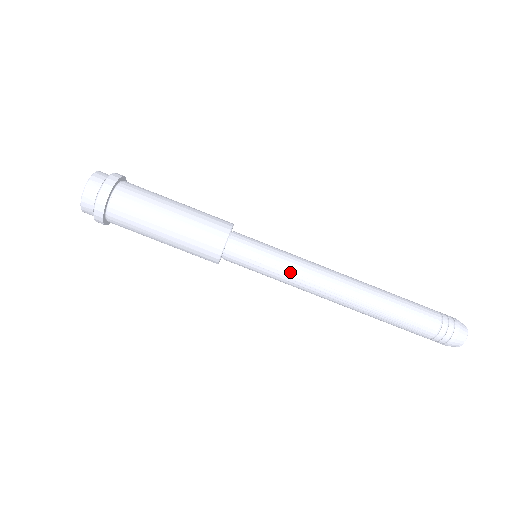
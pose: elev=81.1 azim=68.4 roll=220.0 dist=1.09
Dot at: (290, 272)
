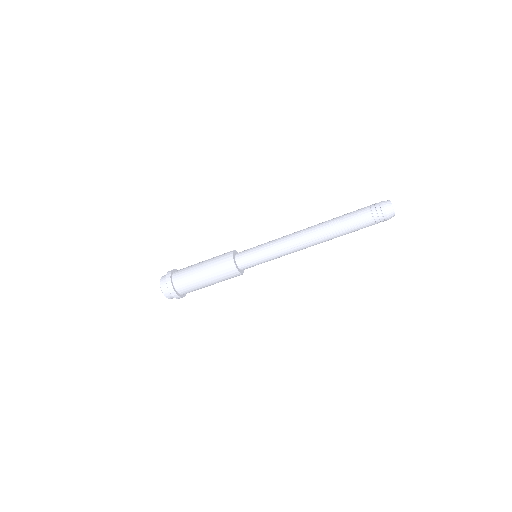
Dot at: (273, 248)
